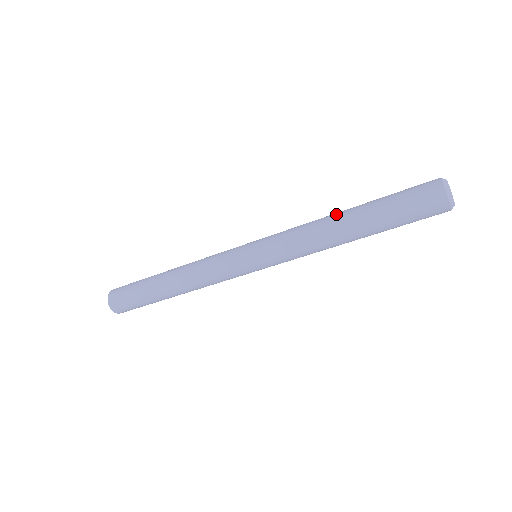
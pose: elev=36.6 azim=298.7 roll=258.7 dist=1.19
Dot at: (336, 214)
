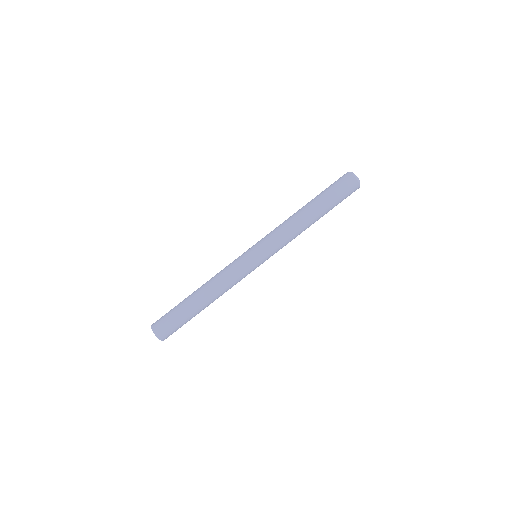
Dot at: occluded
